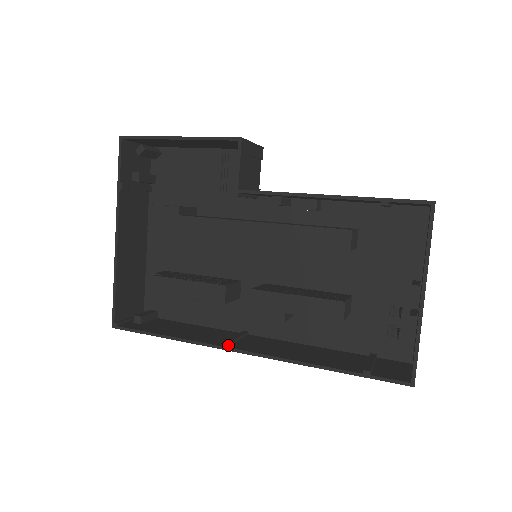
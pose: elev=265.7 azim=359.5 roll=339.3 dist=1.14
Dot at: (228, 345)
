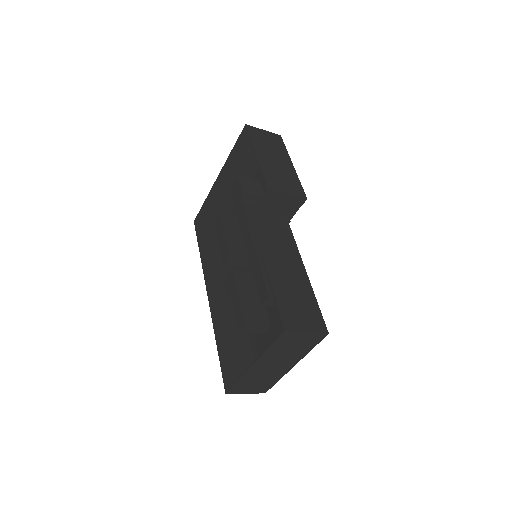
Dot at: (208, 284)
